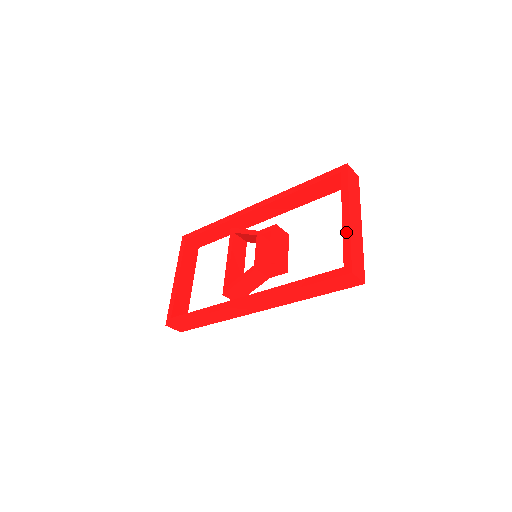
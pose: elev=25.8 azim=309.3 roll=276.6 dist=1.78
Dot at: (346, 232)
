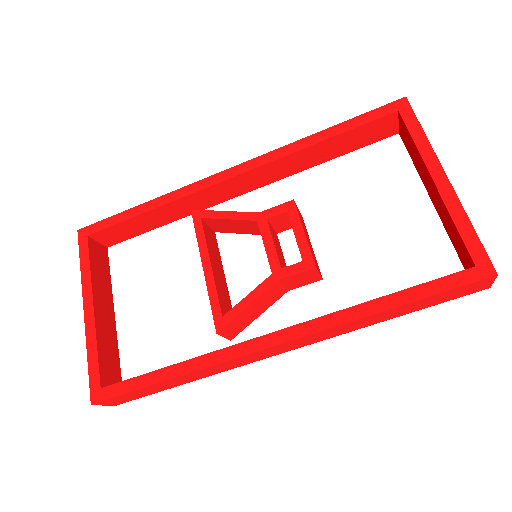
Dot at: (455, 207)
